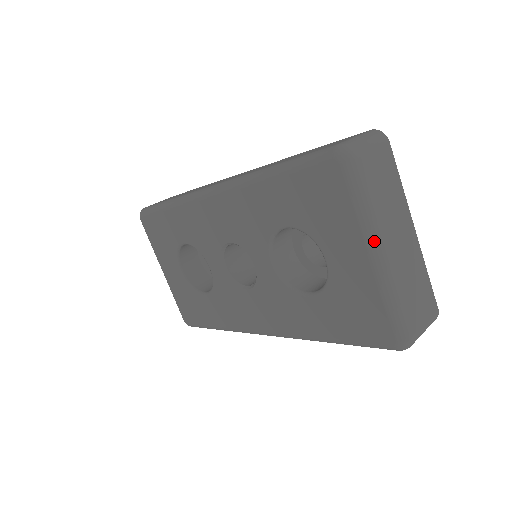
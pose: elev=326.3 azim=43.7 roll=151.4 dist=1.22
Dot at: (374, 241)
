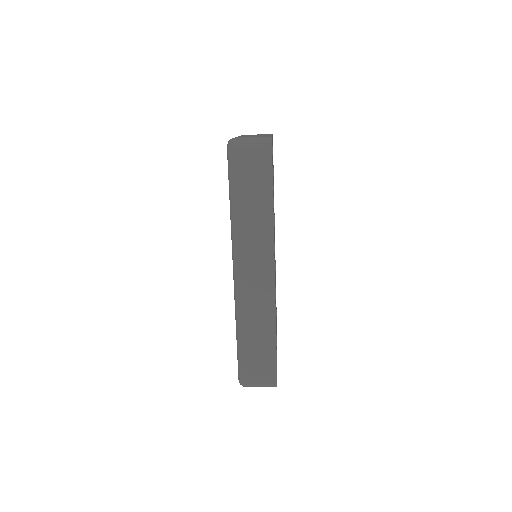
Dot at: occluded
